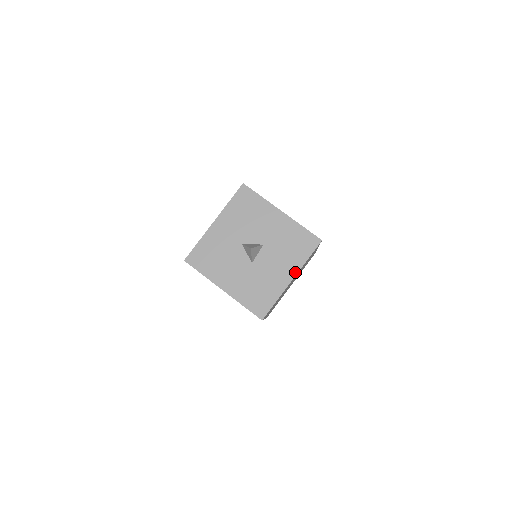
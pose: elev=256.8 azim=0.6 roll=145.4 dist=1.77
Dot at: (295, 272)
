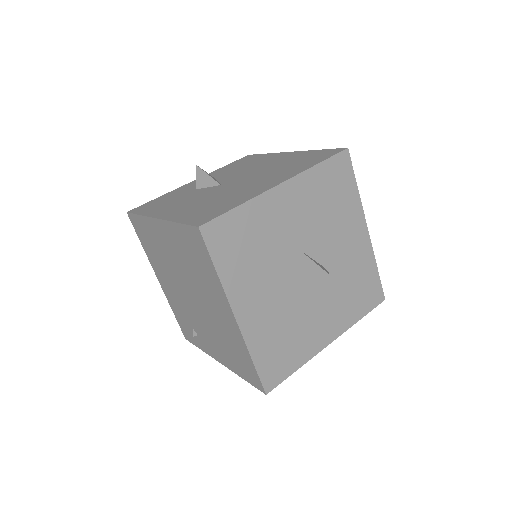
Dot at: (339, 332)
